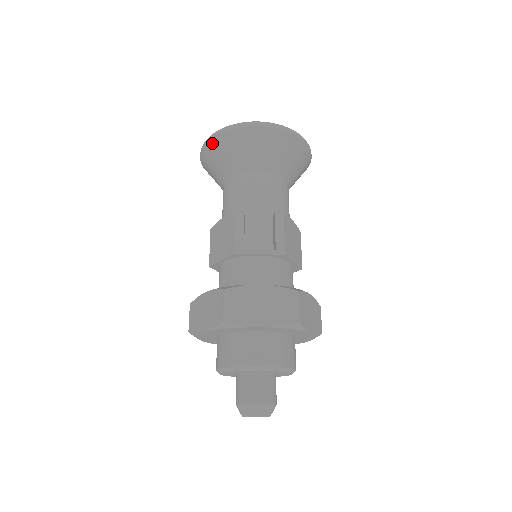
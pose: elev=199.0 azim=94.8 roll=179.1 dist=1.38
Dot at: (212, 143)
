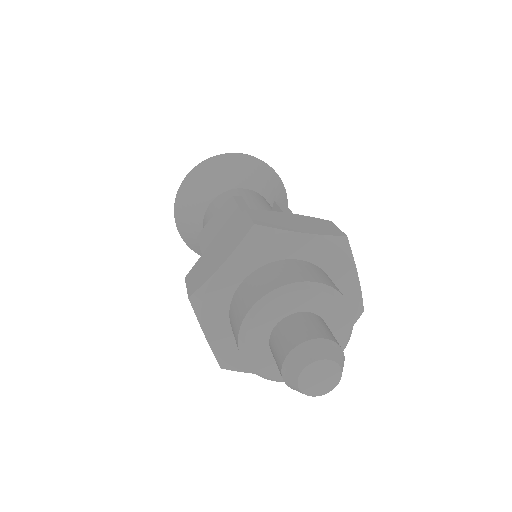
Dot at: (193, 173)
